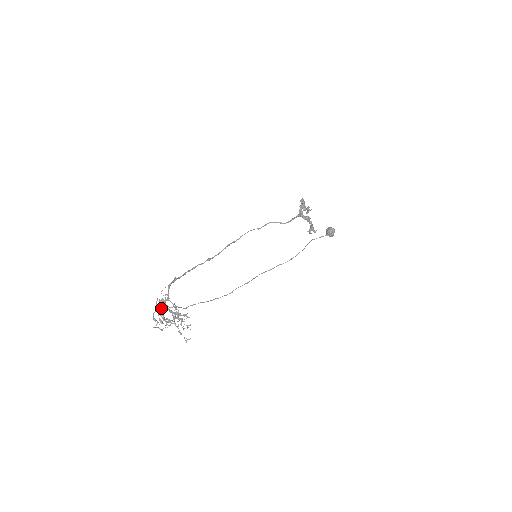
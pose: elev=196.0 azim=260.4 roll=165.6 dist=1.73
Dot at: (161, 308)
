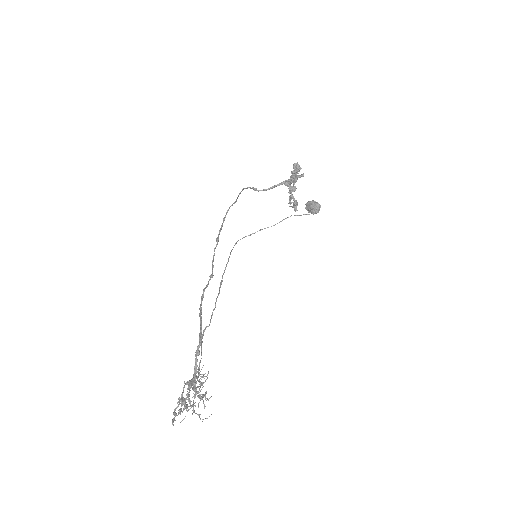
Dot at: (188, 394)
